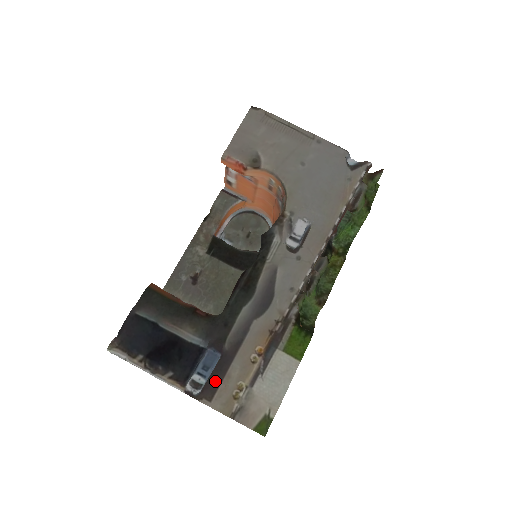
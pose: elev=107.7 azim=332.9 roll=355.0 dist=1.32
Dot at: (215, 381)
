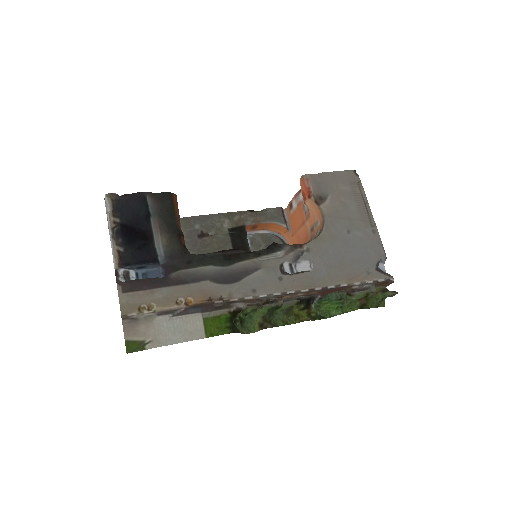
Dot at: (141, 285)
